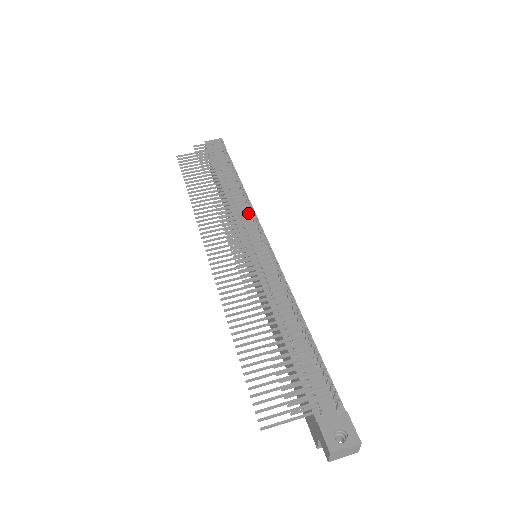
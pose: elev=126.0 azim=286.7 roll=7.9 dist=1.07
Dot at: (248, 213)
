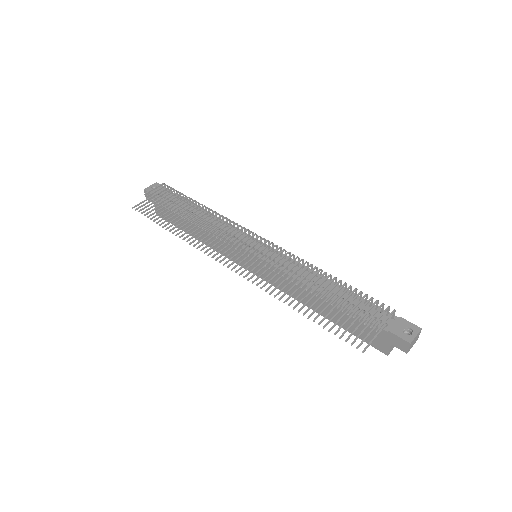
Dot at: occluded
